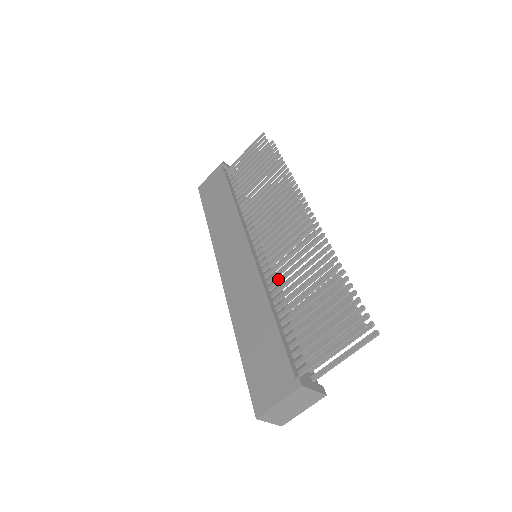
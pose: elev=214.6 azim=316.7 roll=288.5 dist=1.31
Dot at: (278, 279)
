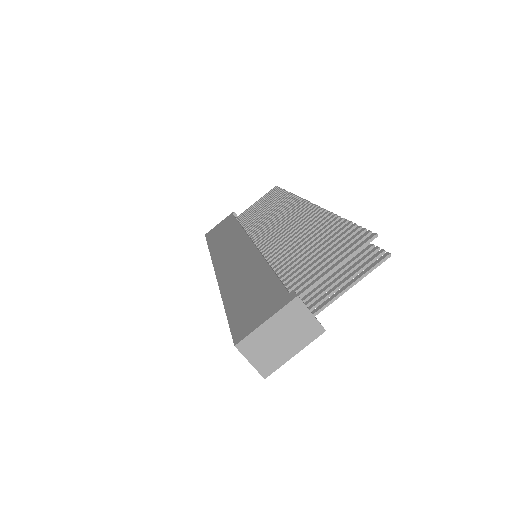
Dot at: (278, 250)
